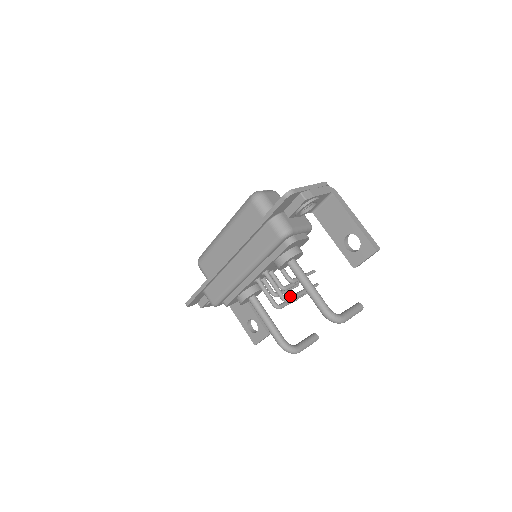
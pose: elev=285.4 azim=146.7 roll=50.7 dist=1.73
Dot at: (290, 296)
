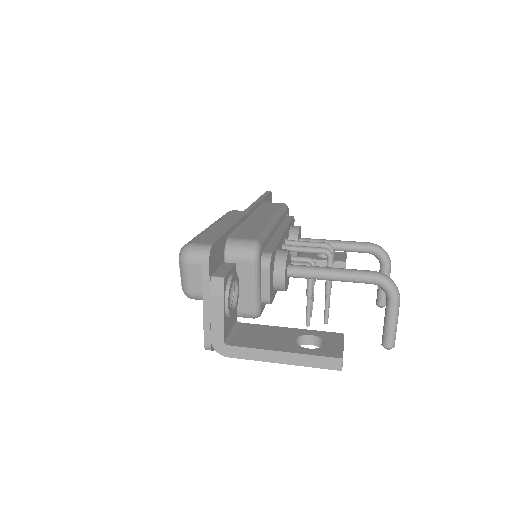
Dot at: occluded
